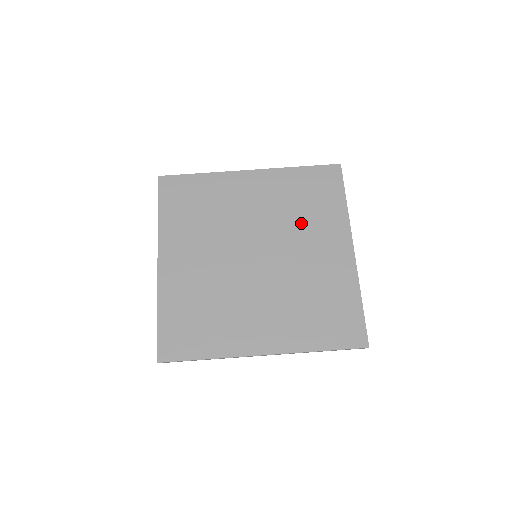
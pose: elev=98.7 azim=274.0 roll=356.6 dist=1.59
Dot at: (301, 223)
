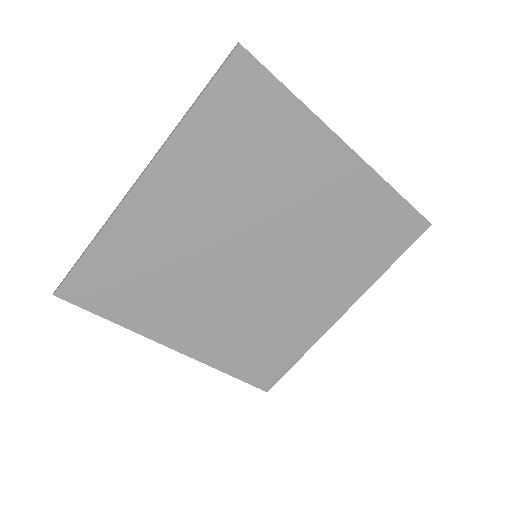
Dot at: (268, 180)
